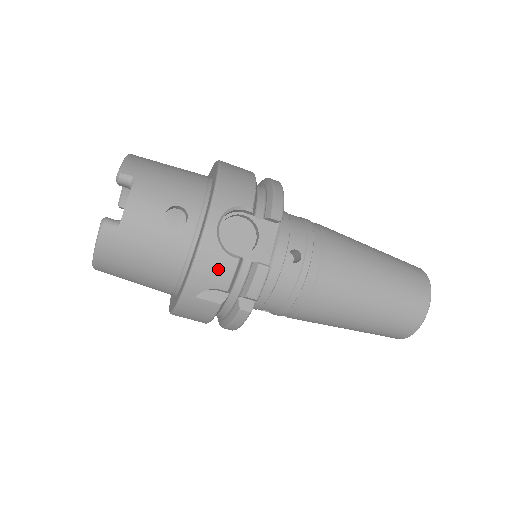
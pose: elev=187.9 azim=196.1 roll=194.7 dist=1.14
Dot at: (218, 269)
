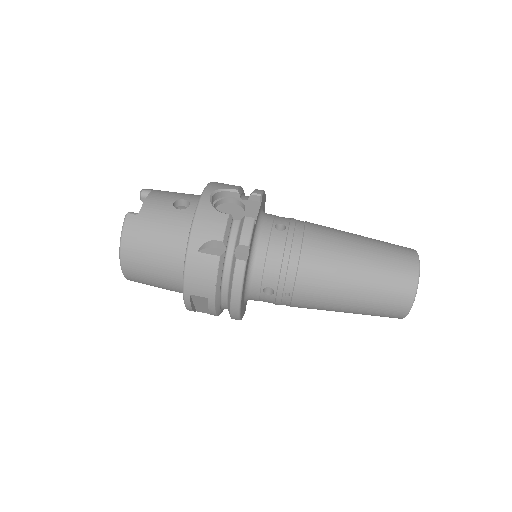
Dot at: (213, 223)
